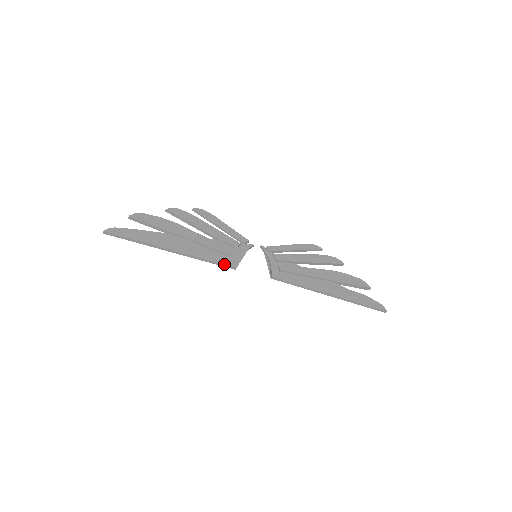
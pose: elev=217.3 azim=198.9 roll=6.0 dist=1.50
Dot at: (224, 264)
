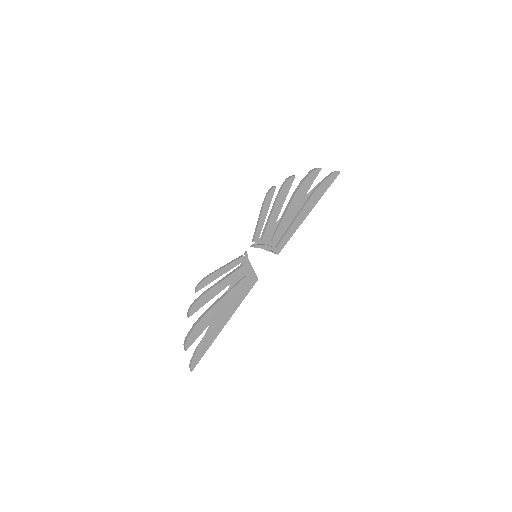
Dot at: occluded
